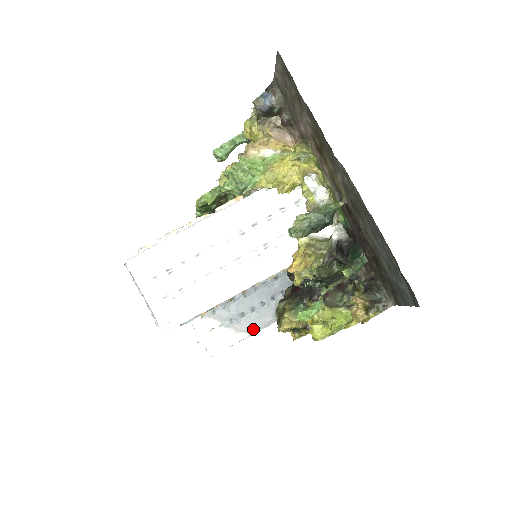
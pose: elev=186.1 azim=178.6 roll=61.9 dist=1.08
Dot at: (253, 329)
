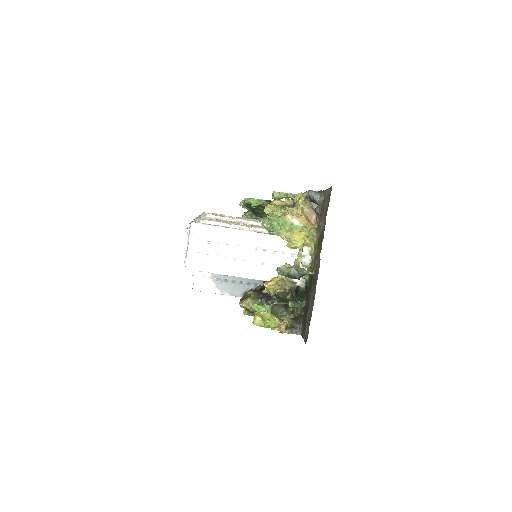
Dot at: (226, 292)
